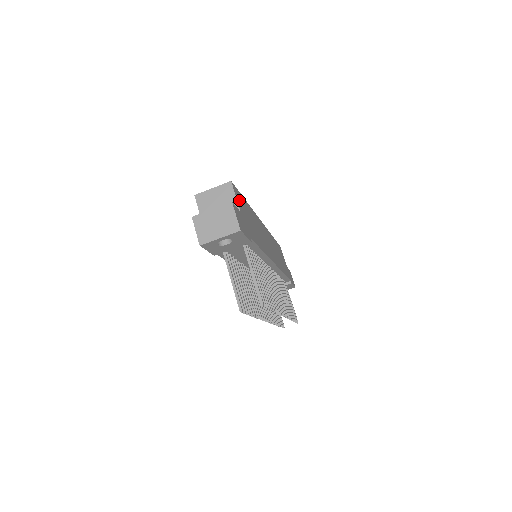
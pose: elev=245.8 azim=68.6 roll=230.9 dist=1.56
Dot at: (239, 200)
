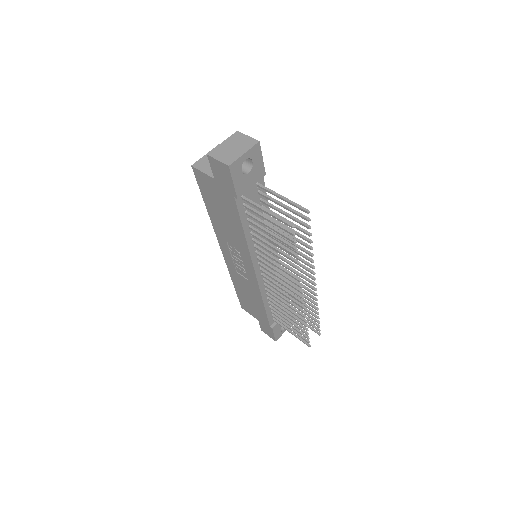
Dot at: occluded
